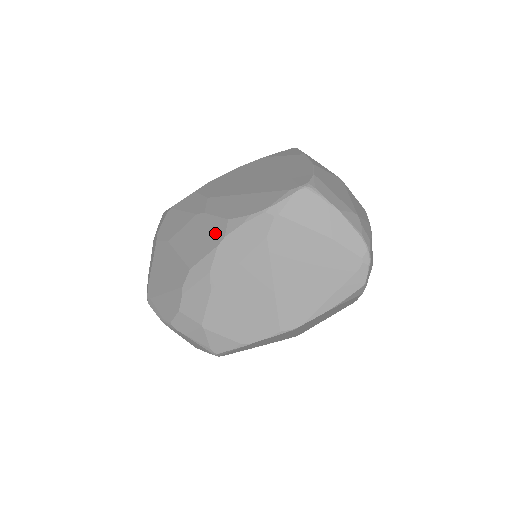
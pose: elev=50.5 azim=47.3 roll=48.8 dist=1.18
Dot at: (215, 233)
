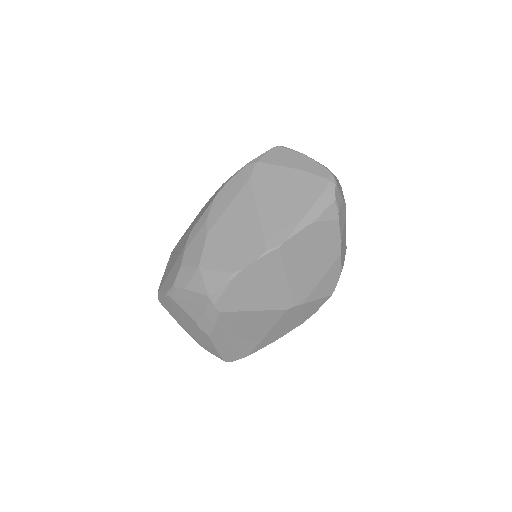
Dot at: (213, 197)
